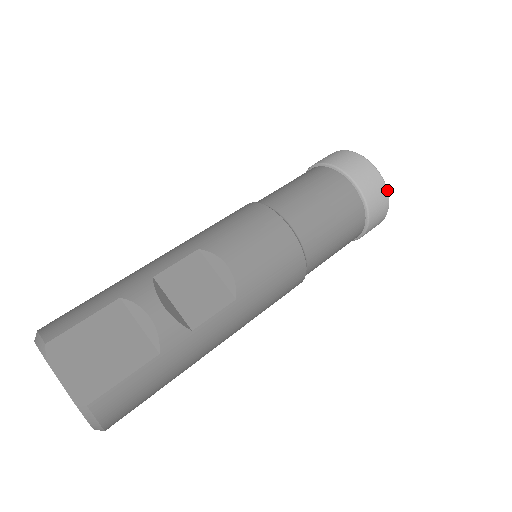
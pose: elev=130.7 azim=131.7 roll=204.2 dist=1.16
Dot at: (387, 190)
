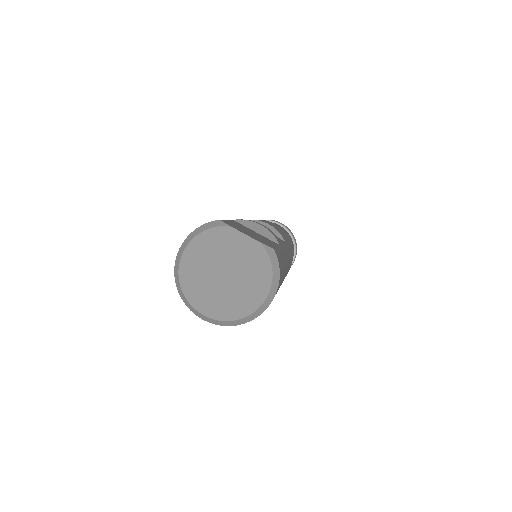
Dot at: occluded
